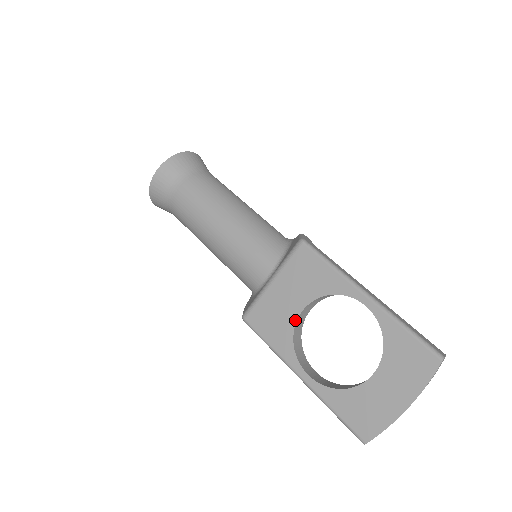
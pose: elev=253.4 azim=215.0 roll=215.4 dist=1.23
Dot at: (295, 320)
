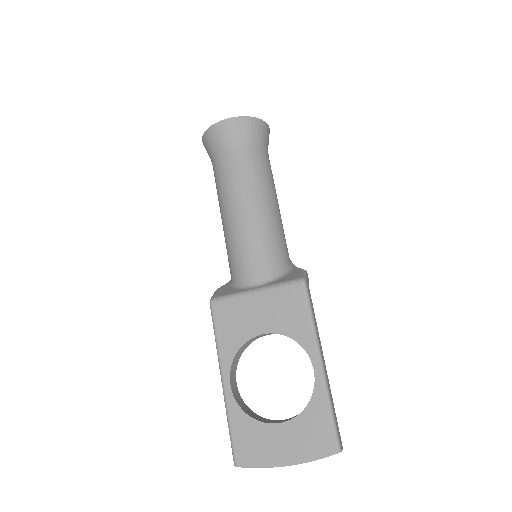
Dot at: (252, 336)
